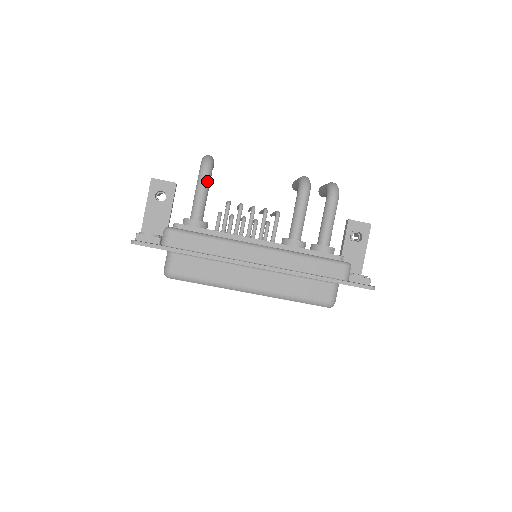
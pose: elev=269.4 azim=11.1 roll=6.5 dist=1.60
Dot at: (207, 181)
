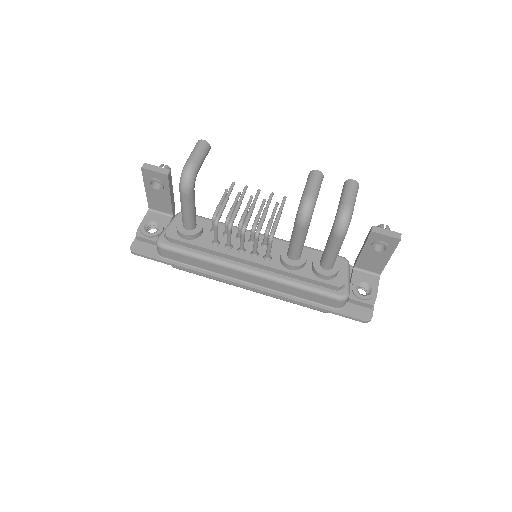
Dot at: (189, 201)
